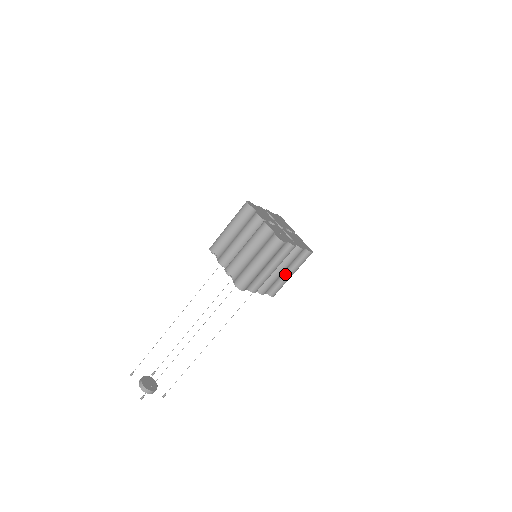
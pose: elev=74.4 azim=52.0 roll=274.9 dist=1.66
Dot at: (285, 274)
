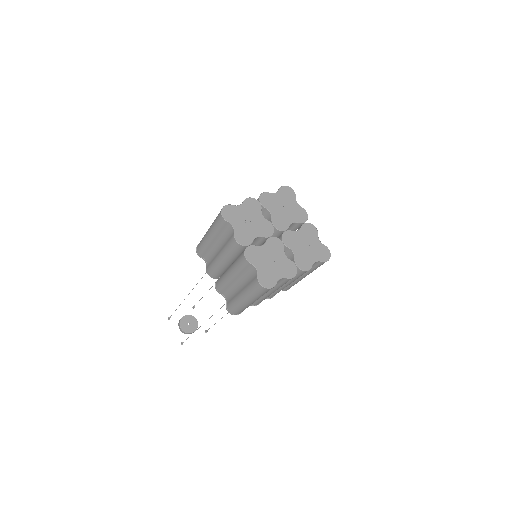
Dot at: occluded
